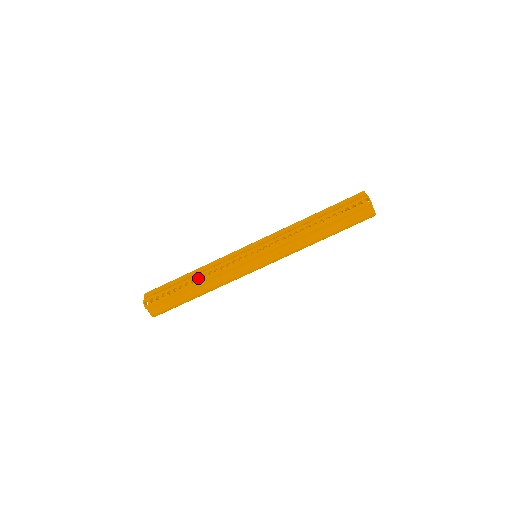
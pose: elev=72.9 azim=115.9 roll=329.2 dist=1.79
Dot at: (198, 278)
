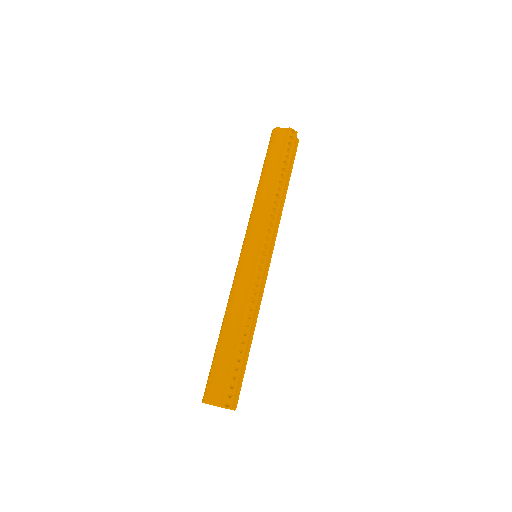
Dot at: occluded
